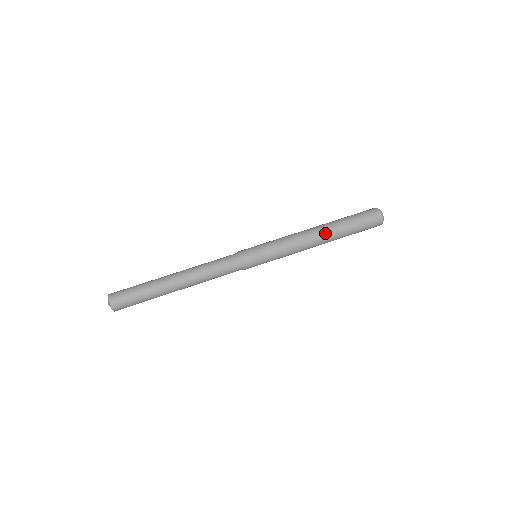
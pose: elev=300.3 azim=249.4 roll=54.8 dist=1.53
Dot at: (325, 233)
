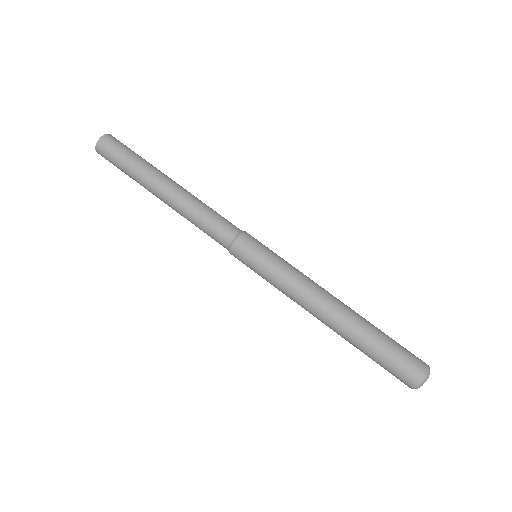
Dot at: (333, 329)
